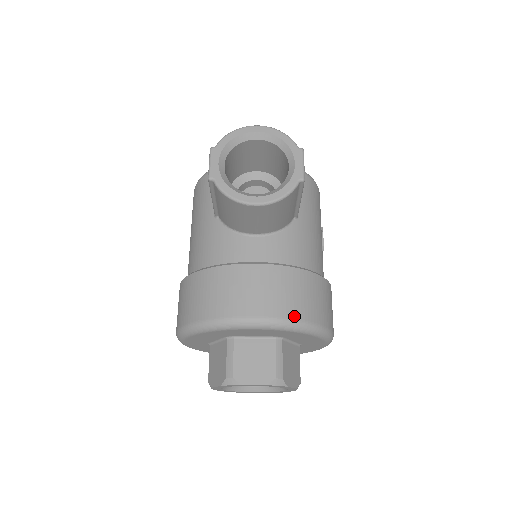
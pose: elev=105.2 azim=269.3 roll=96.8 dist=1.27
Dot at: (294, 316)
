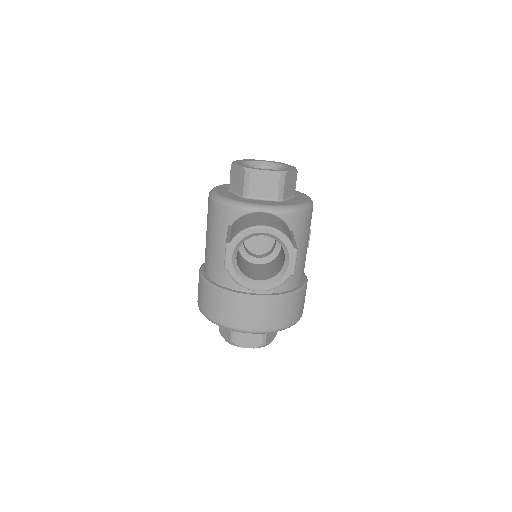
Dot at: (276, 327)
